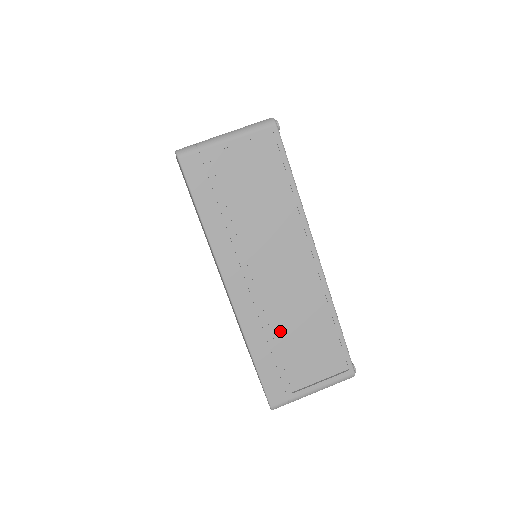
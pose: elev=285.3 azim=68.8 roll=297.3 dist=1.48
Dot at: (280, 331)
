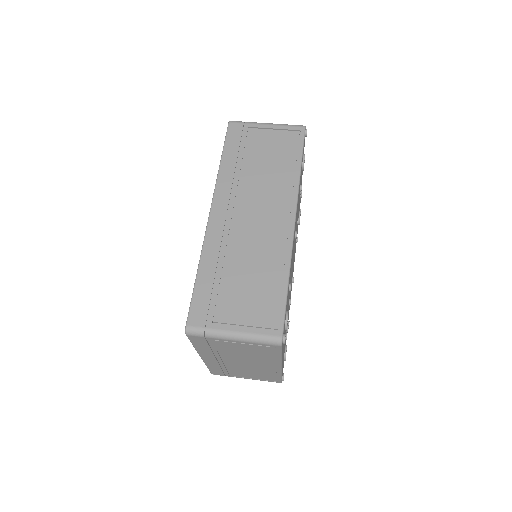
Dot at: (233, 261)
